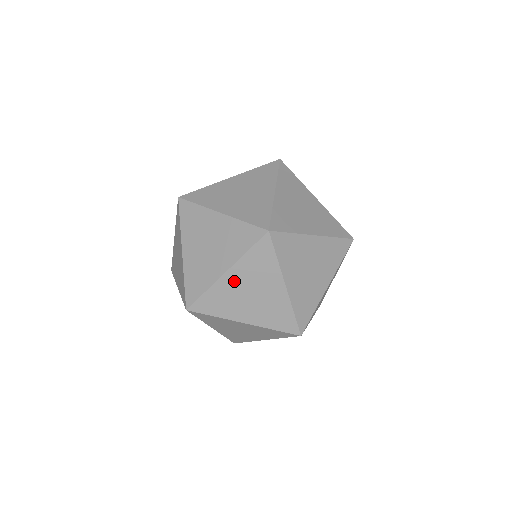
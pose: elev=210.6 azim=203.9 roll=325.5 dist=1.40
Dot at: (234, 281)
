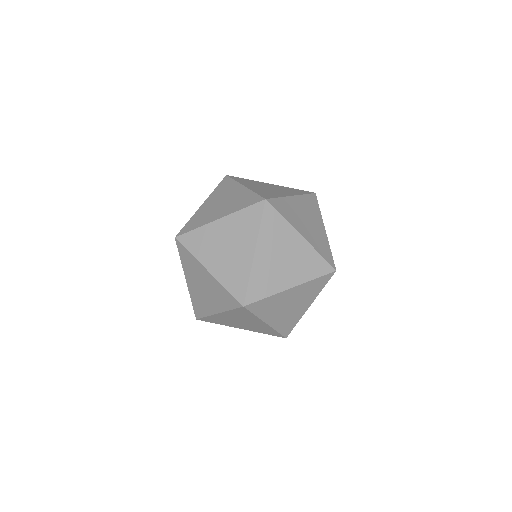
Dot at: (290, 295)
